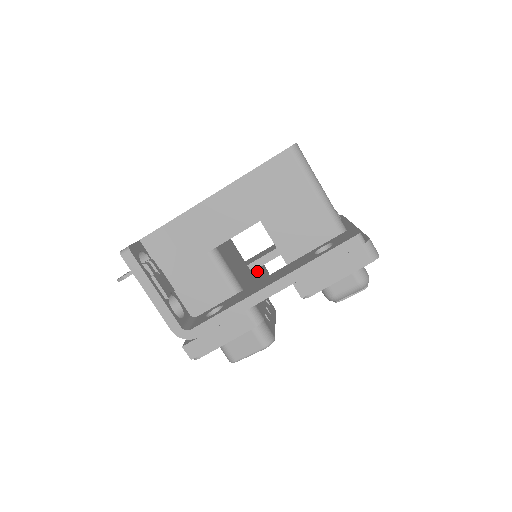
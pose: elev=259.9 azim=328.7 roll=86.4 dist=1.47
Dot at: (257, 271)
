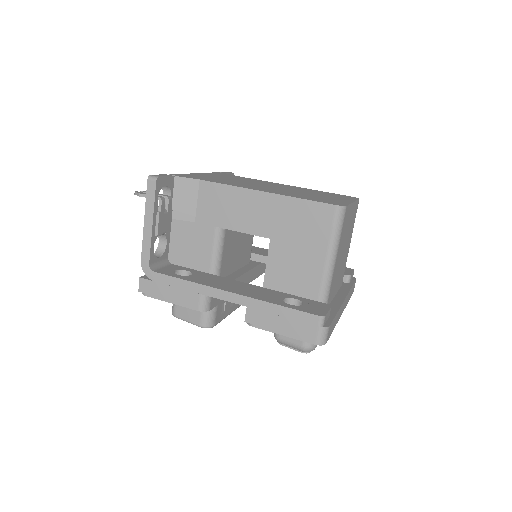
Dot at: (254, 264)
